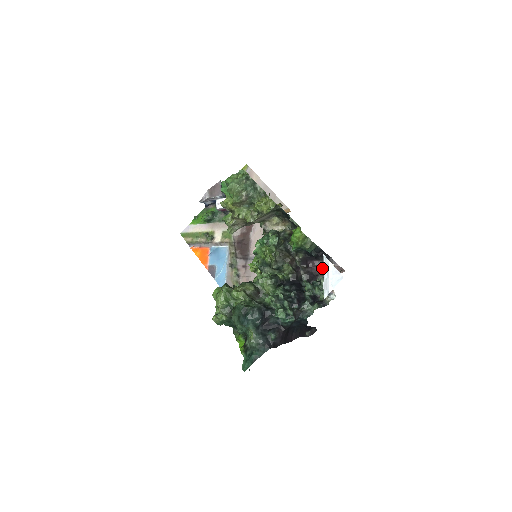
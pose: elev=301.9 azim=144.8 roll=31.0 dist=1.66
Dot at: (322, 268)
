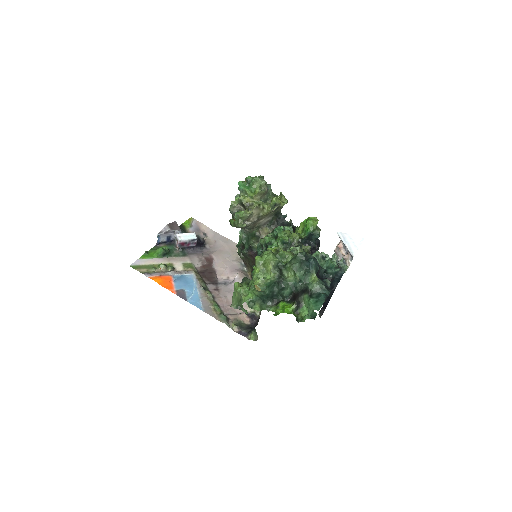
Dot at: occluded
